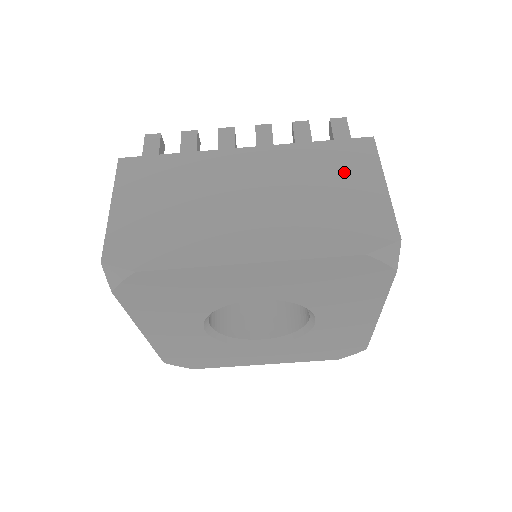
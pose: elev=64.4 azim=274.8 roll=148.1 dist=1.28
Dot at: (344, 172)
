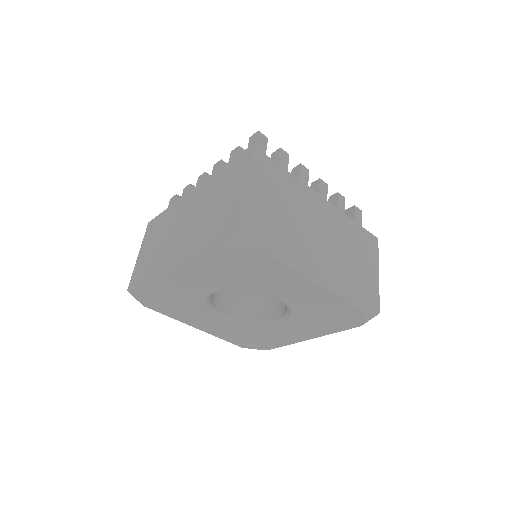
Dot at: (364, 253)
